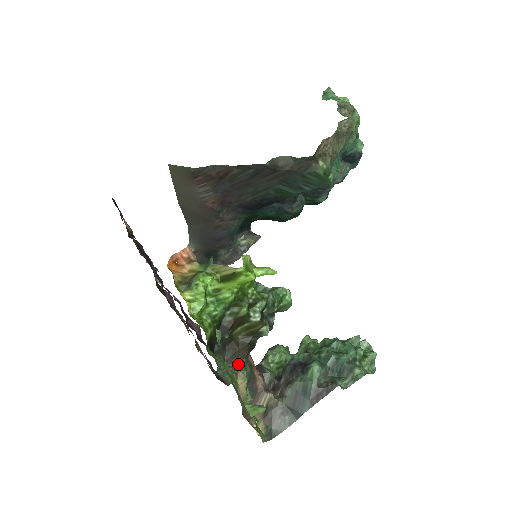
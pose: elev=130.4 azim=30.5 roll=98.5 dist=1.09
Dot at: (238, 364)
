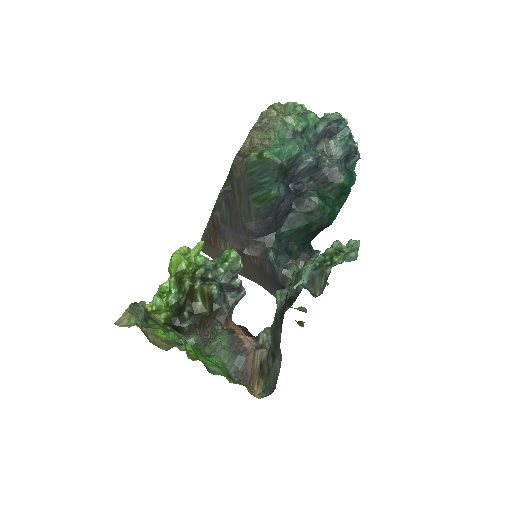
Dot at: (211, 333)
